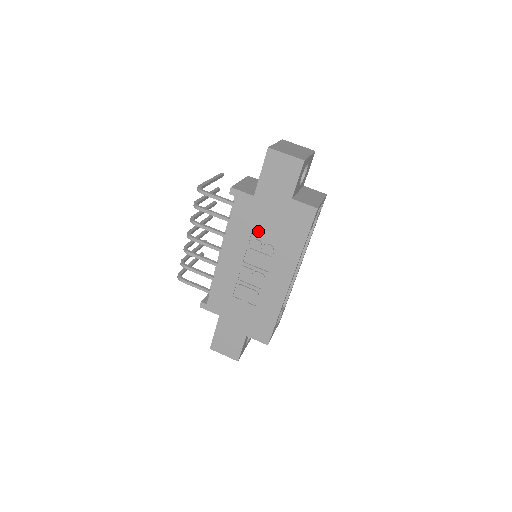
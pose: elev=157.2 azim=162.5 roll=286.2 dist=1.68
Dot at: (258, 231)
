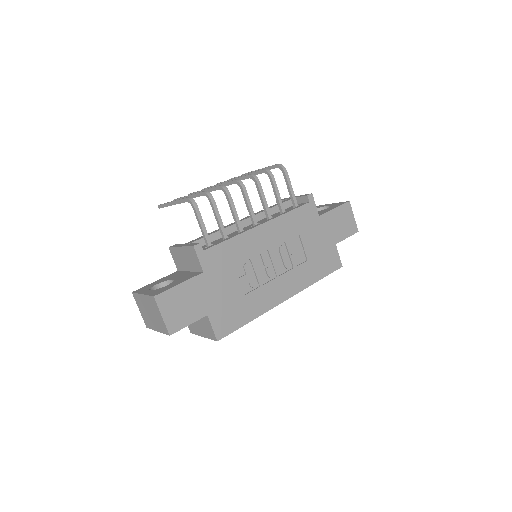
Dot at: (299, 240)
